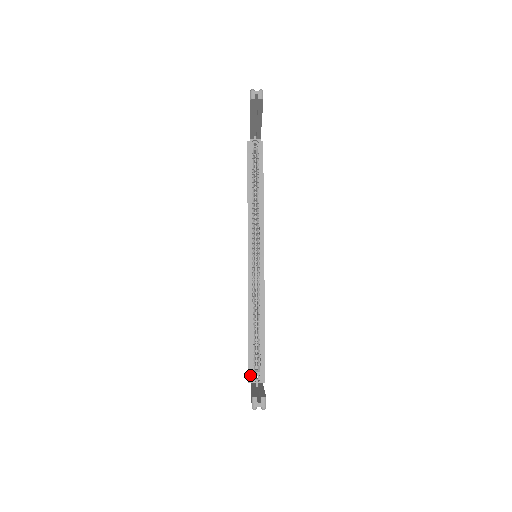
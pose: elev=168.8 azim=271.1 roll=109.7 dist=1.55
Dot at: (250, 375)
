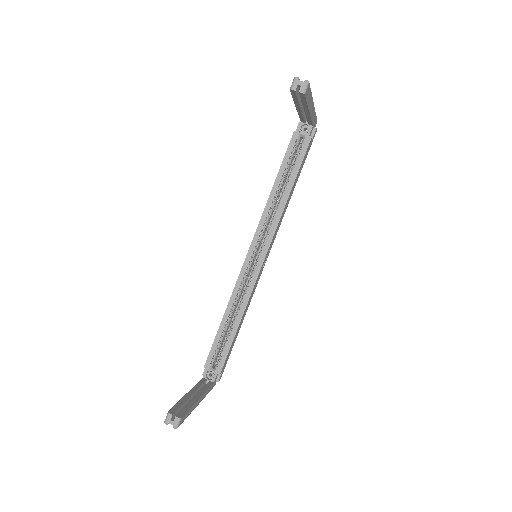
Dot at: occluded
